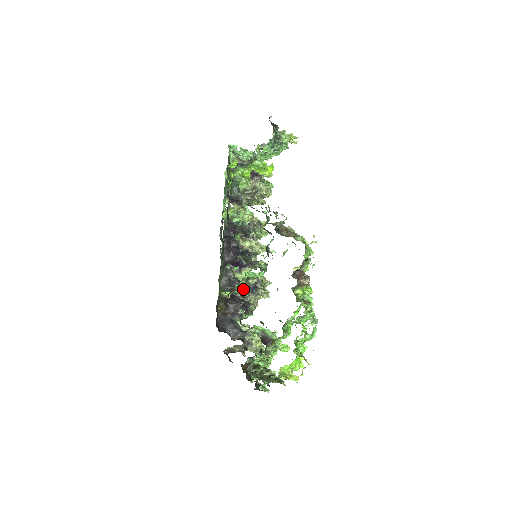
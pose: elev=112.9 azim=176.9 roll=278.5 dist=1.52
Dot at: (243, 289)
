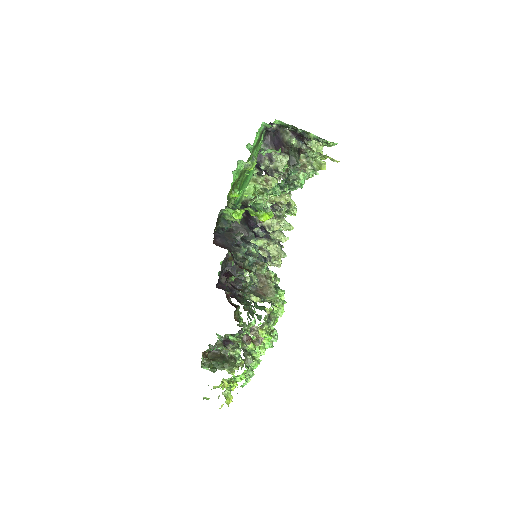
Dot at: (240, 272)
